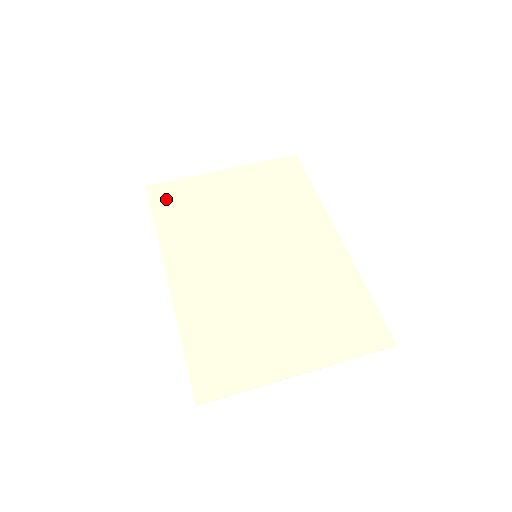
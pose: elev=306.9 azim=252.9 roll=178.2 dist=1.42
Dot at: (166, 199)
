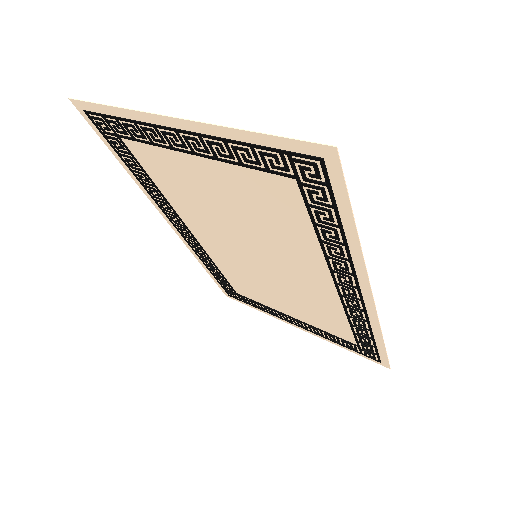
Dot at: (230, 289)
